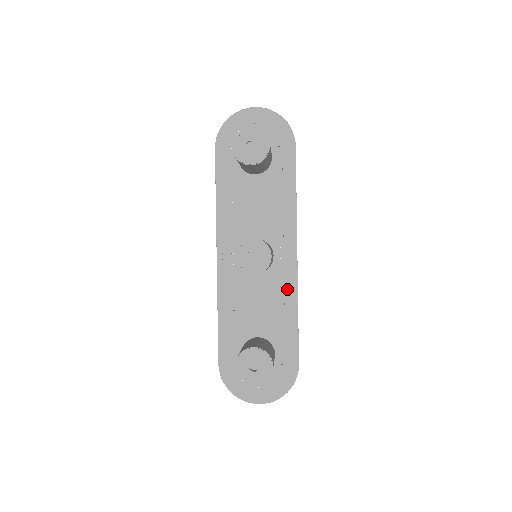
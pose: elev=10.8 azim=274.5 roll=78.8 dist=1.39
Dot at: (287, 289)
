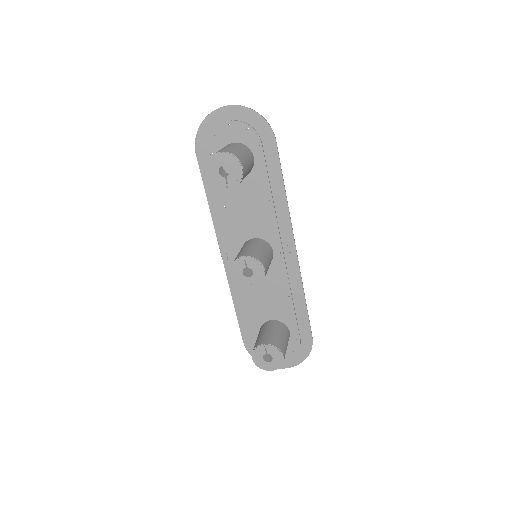
Dot at: (291, 278)
